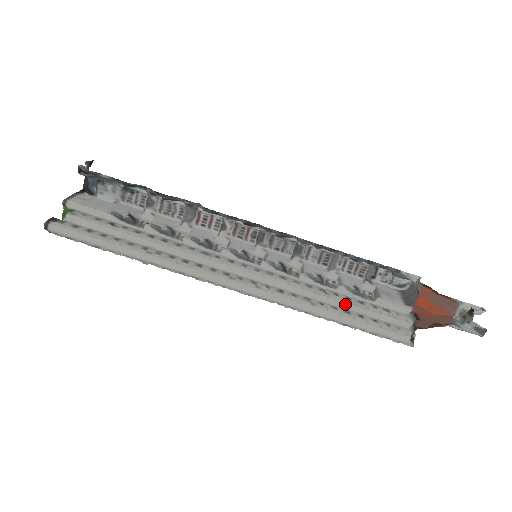
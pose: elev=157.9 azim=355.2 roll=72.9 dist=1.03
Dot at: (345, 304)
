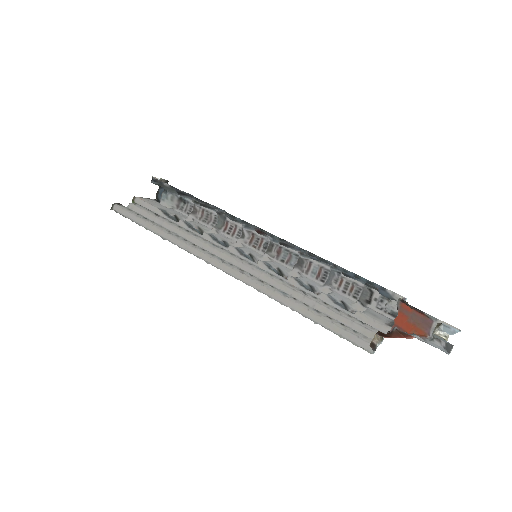
Dot at: (319, 306)
